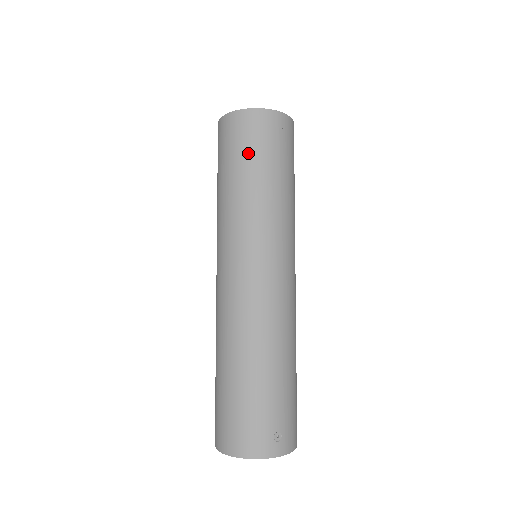
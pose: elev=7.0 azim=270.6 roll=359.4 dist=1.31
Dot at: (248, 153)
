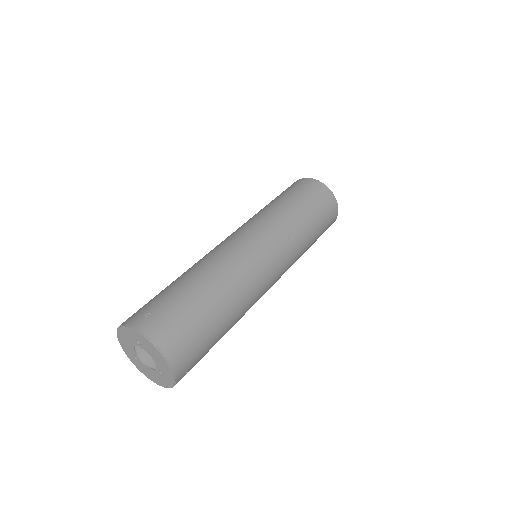
Dot at: occluded
